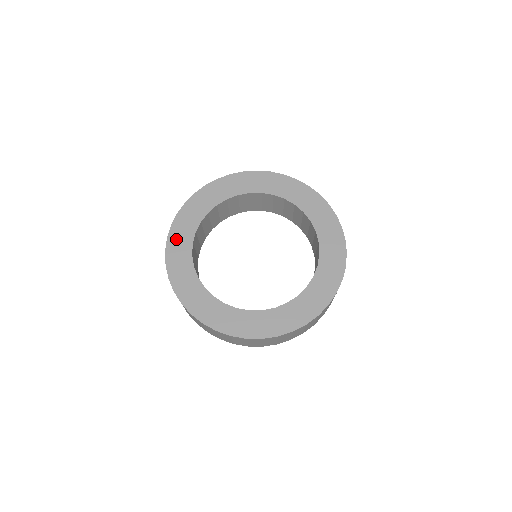
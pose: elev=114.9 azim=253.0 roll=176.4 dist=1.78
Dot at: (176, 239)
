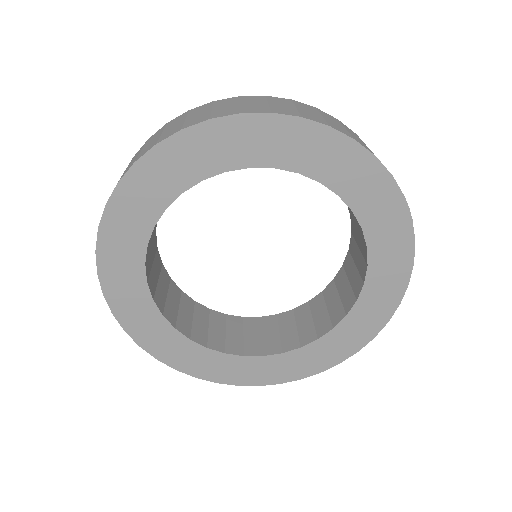
Dot at: (151, 340)
